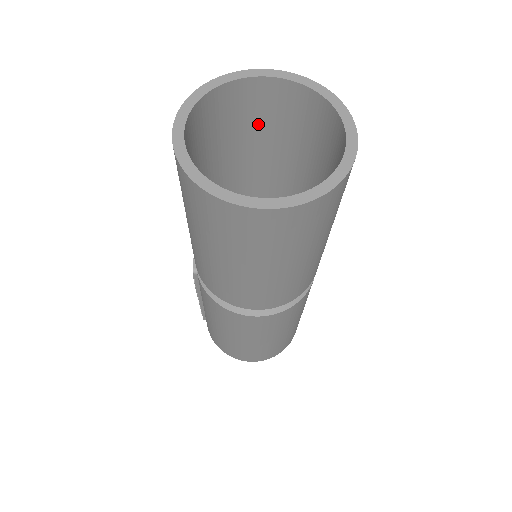
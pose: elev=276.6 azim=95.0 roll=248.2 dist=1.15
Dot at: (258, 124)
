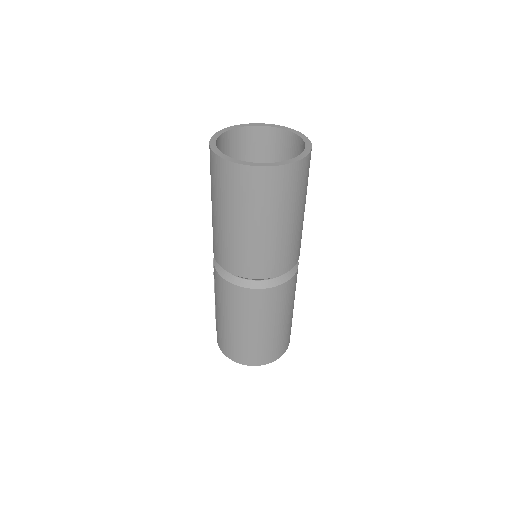
Dot at: (272, 160)
